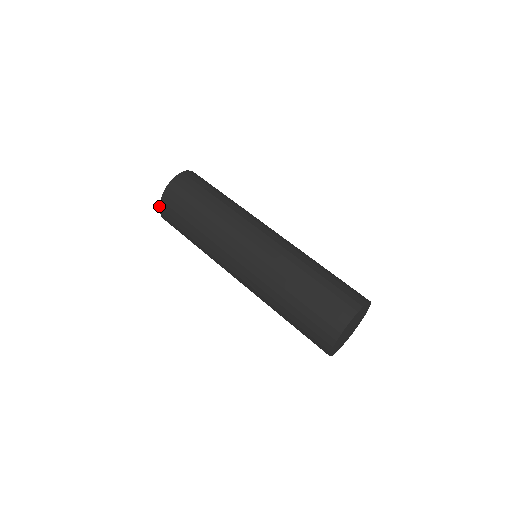
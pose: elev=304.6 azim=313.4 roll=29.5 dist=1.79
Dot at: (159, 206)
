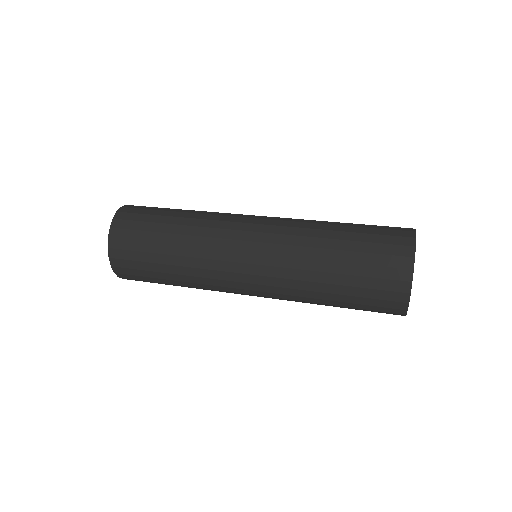
Dot at: occluded
